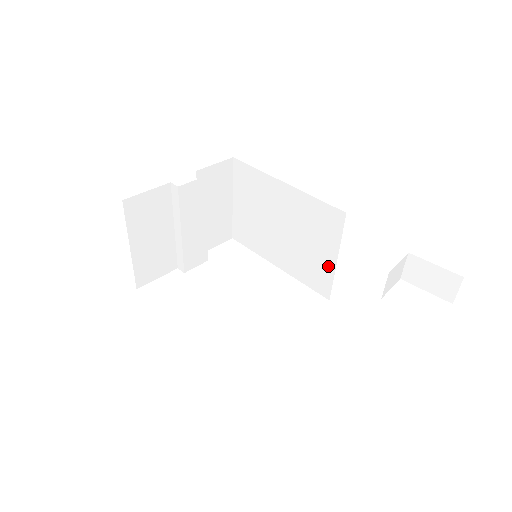
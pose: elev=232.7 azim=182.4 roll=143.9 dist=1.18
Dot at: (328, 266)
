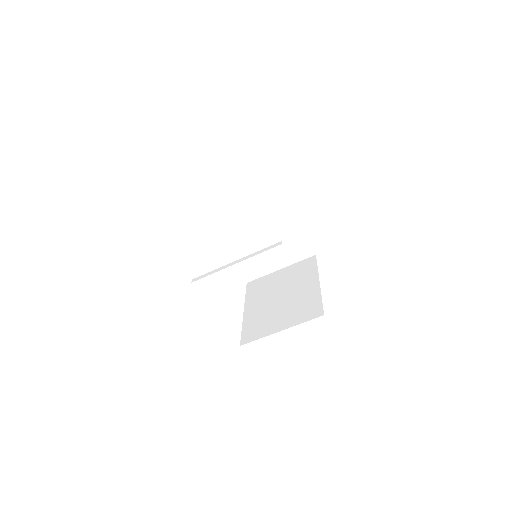
Dot at: (269, 268)
